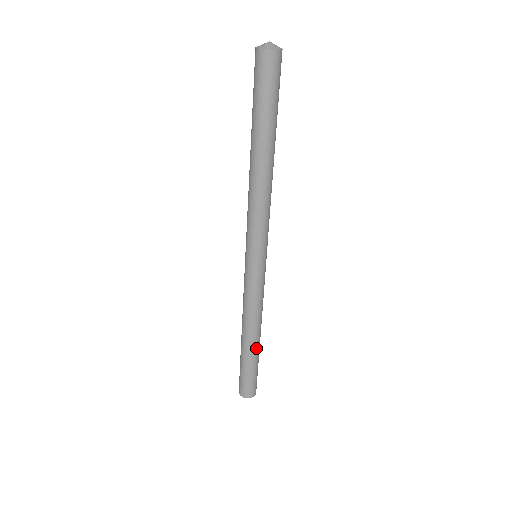
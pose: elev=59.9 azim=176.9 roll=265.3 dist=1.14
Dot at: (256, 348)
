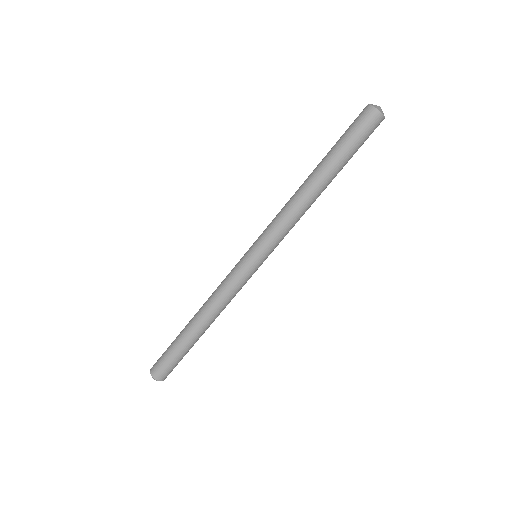
Dot at: (195, 335)
